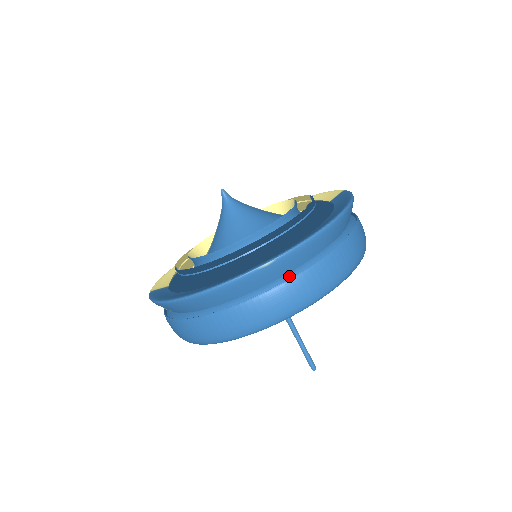
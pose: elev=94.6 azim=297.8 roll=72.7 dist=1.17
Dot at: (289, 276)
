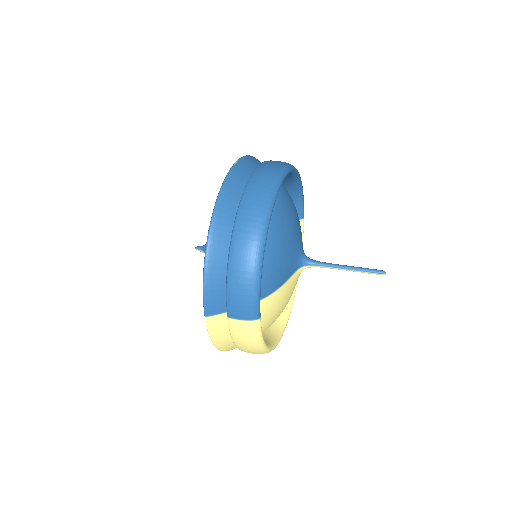
Dot at: occluded
